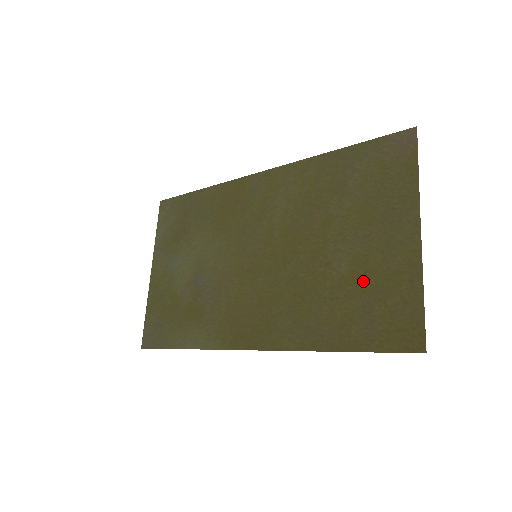
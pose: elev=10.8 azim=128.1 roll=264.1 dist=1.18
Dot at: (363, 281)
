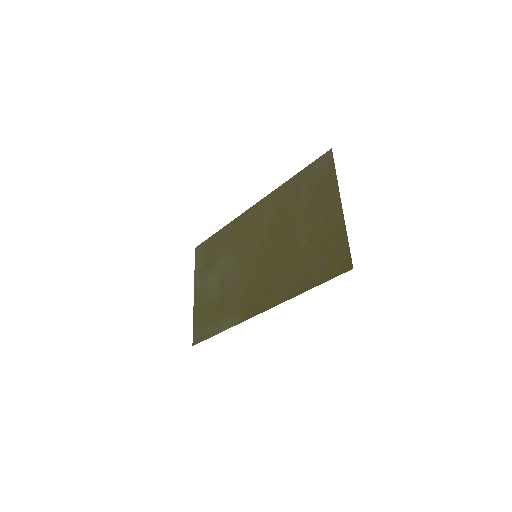
Dot at: (316, 244)
